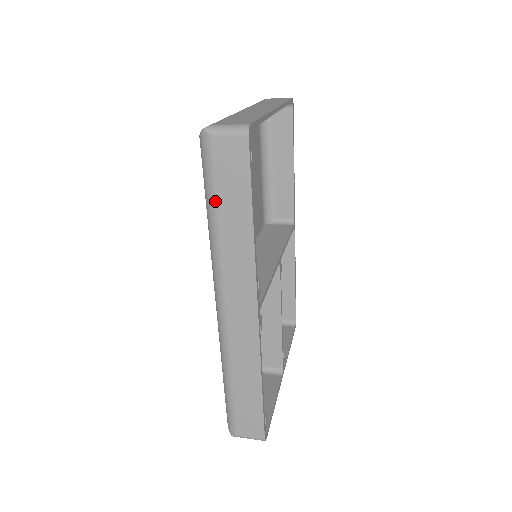
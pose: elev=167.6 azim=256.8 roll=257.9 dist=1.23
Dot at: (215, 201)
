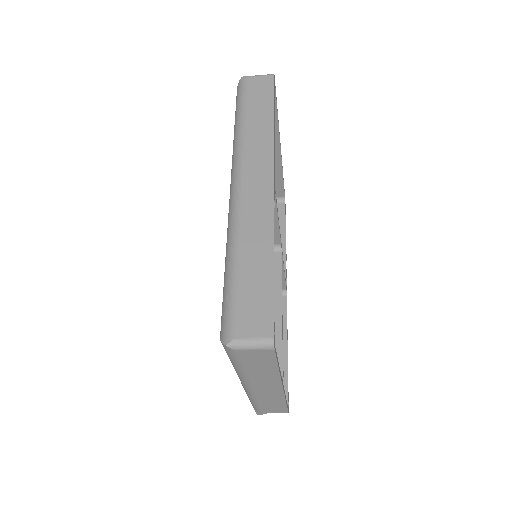
Dot at: (245, 109)
